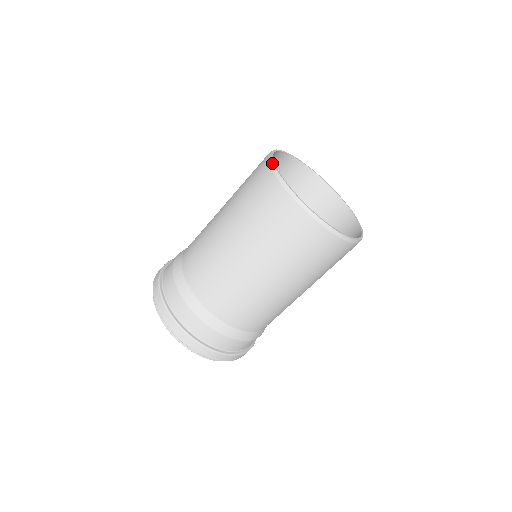
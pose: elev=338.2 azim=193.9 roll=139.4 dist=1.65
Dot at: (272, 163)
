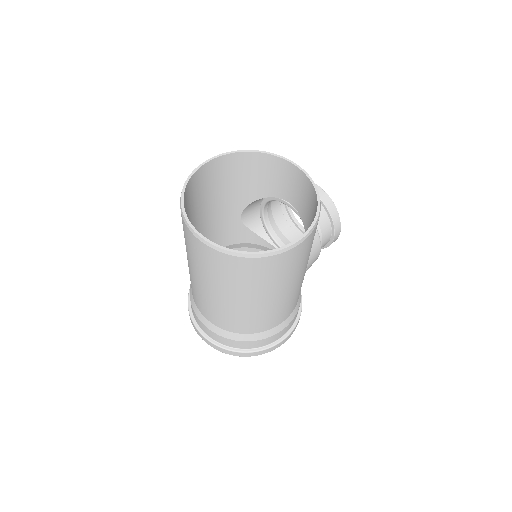
Dot at: (184, 183)
